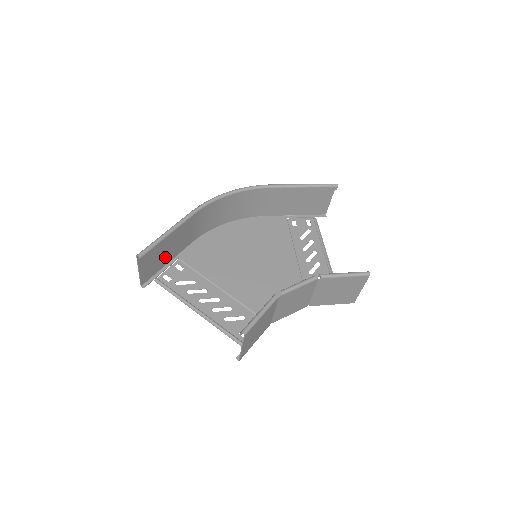
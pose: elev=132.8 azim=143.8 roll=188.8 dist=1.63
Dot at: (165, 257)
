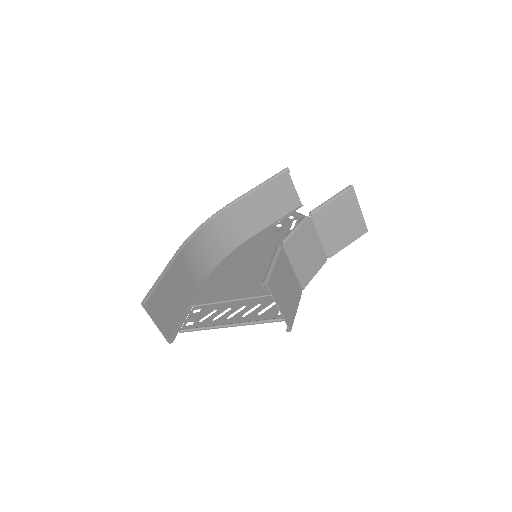
Dot at: (177, 307)
